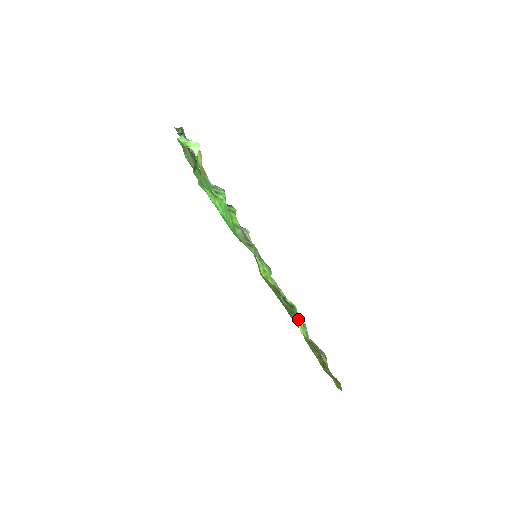
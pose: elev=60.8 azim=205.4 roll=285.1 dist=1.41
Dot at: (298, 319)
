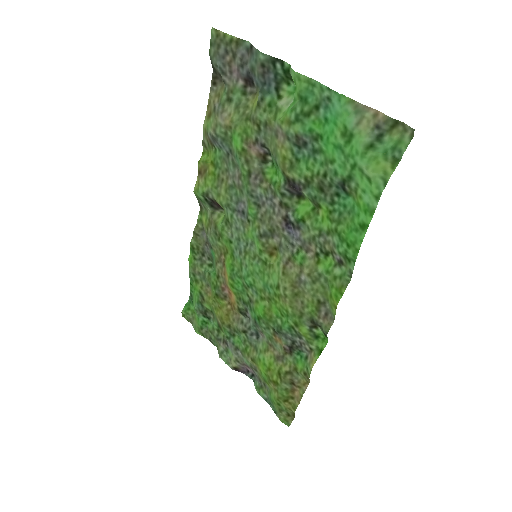
Dot at: (318, 354)
